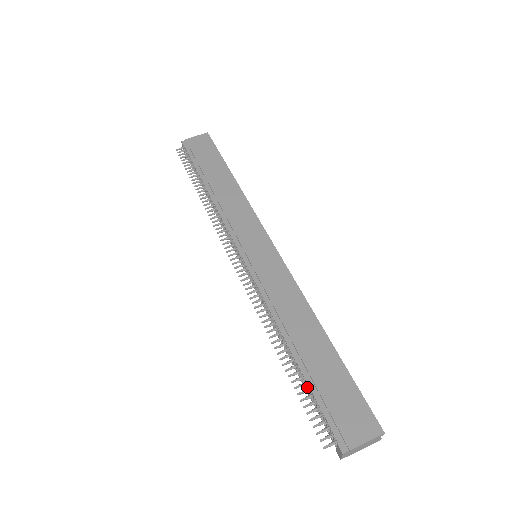
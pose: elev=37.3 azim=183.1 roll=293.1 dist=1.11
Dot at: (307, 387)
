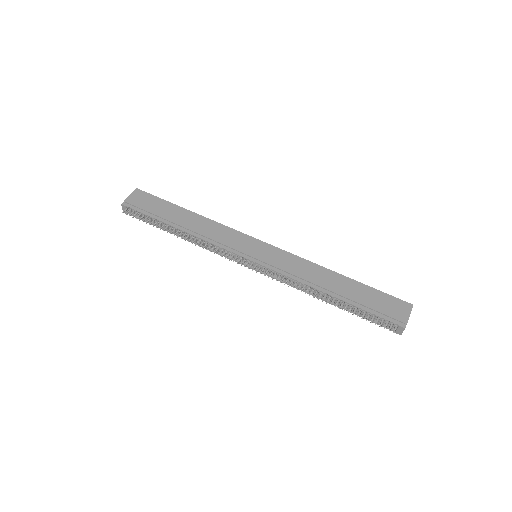
Dot at: (358, 310)
